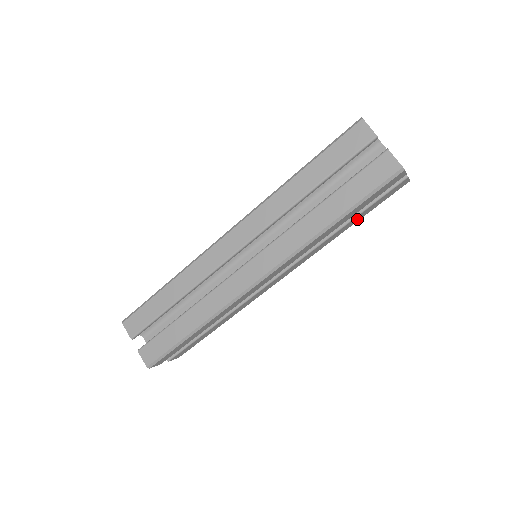
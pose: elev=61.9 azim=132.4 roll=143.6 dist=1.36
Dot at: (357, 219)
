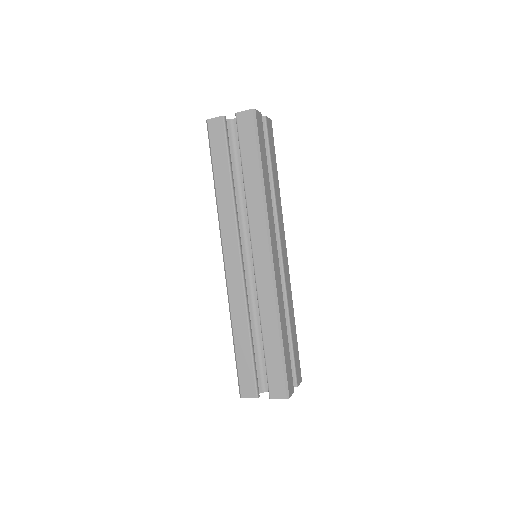
Dot at: (275, 169)
